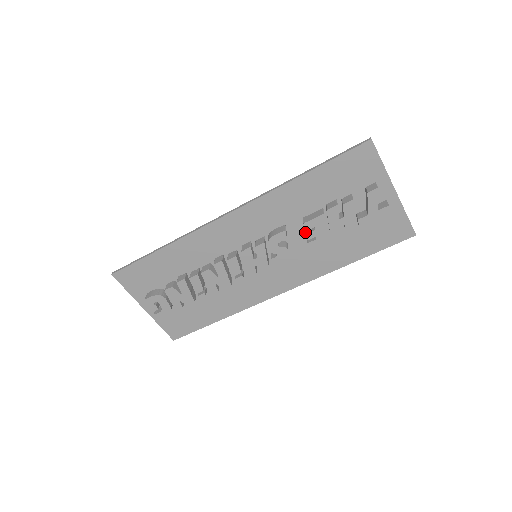
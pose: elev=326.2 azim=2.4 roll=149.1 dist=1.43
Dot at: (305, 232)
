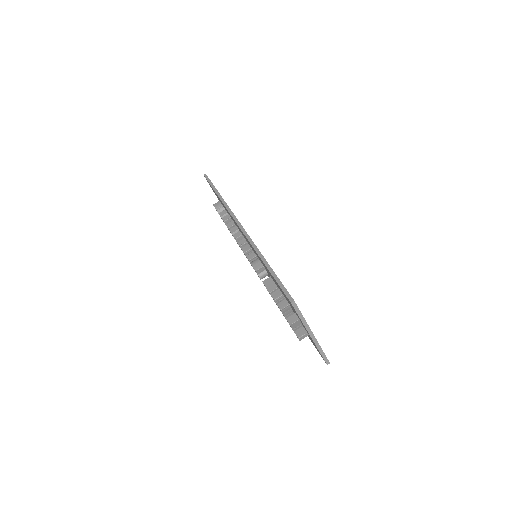
Dot at: occluded
